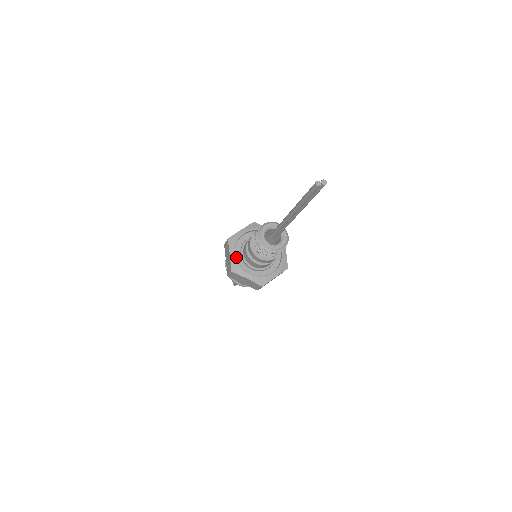
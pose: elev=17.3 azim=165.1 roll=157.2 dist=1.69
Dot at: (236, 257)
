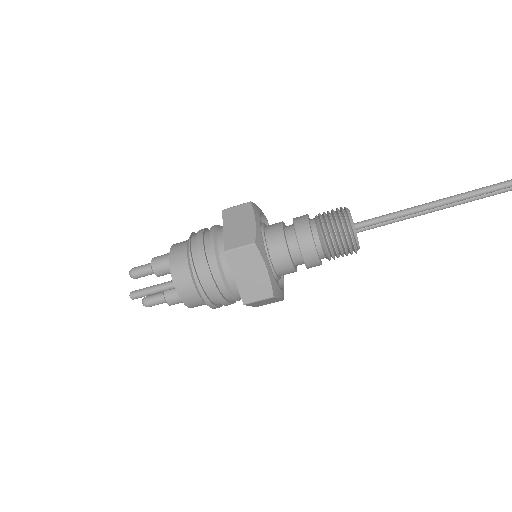
Dot at: occluded
